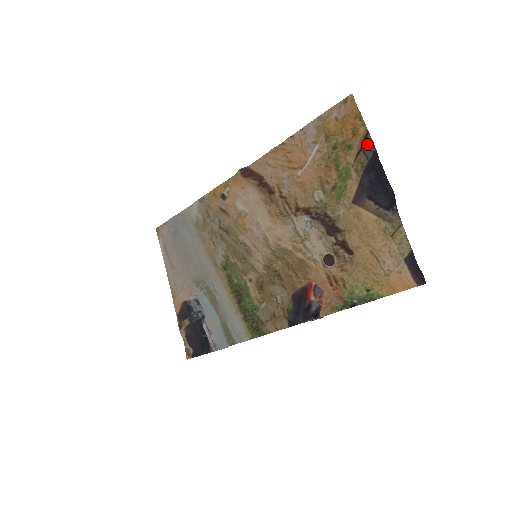
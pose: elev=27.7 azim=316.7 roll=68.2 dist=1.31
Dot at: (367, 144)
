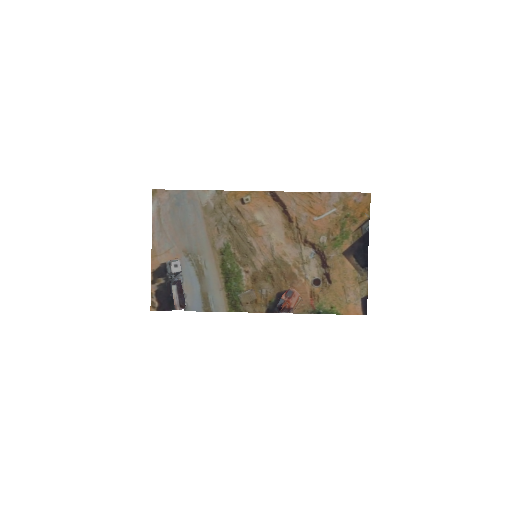
Dot at: (365, 225)
